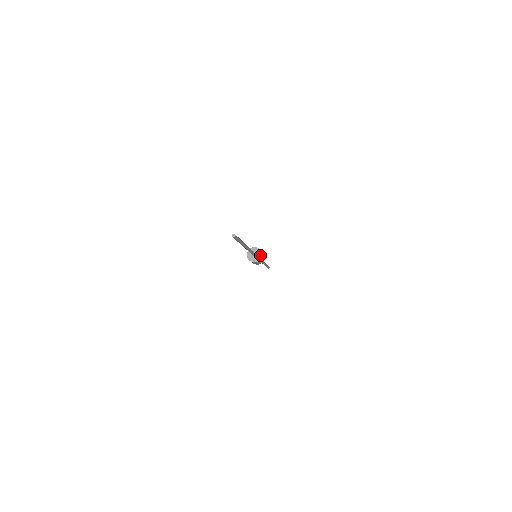
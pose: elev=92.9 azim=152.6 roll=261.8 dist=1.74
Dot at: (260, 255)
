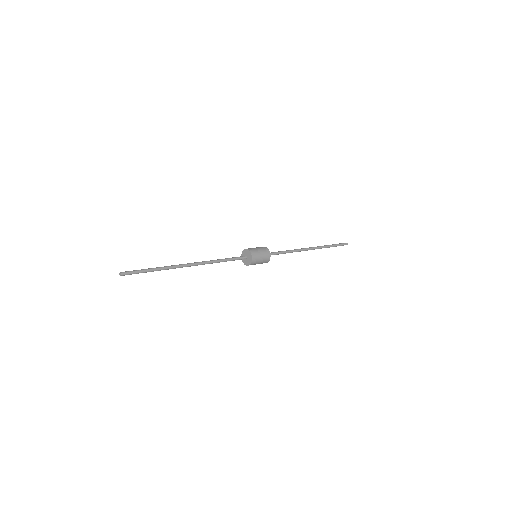
Dot at: (250, 259)
